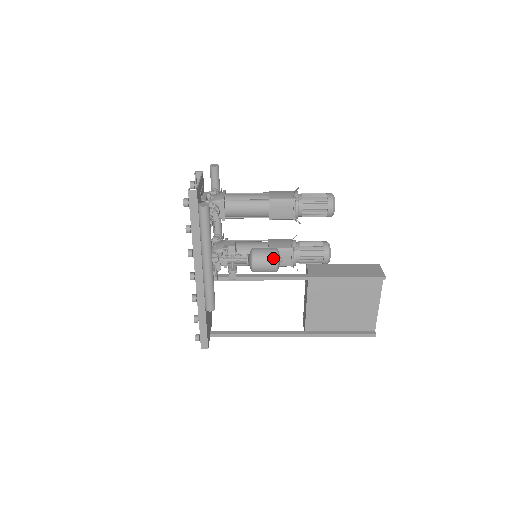
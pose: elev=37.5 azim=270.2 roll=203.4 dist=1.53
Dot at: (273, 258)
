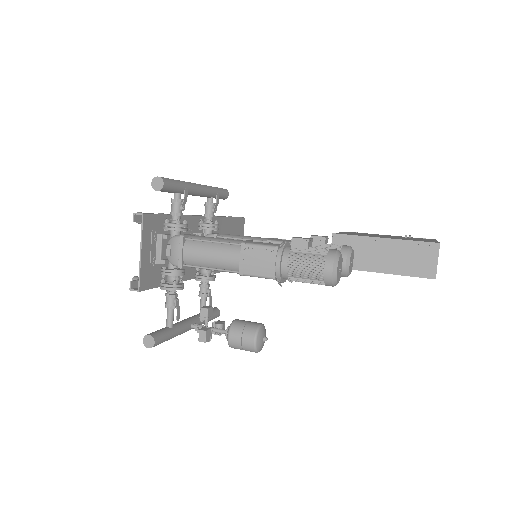
Dot at: (252, 351)
